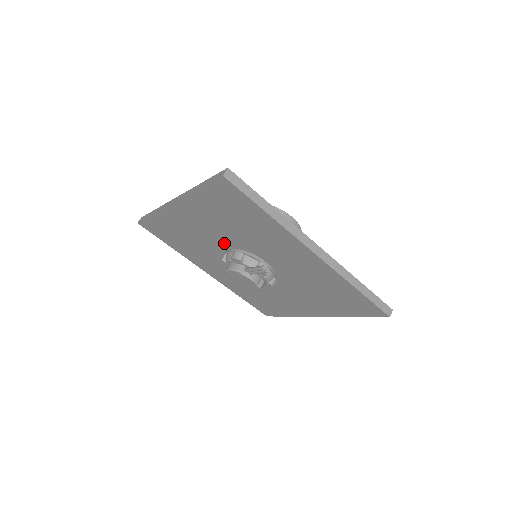
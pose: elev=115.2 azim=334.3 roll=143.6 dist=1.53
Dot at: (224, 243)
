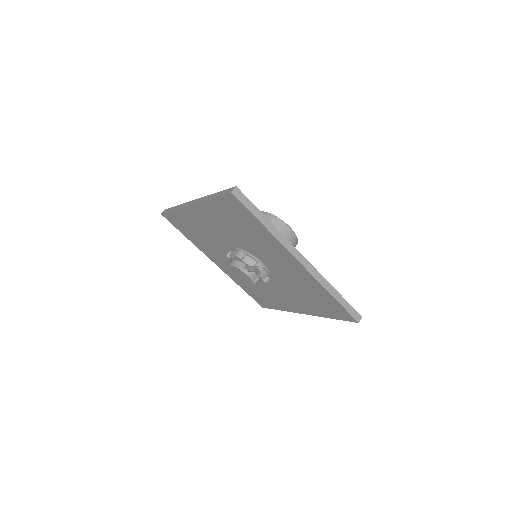
Dot at: (230, 242)
